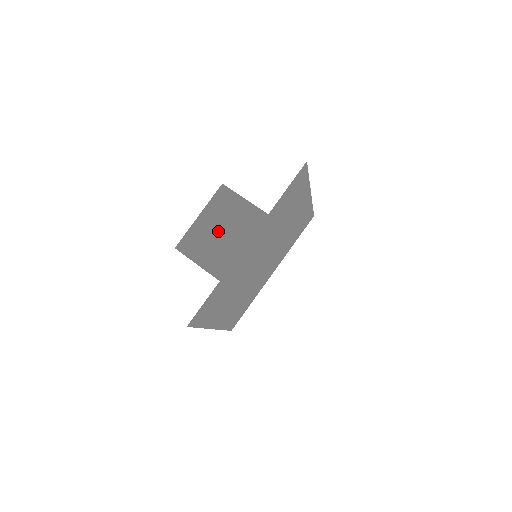
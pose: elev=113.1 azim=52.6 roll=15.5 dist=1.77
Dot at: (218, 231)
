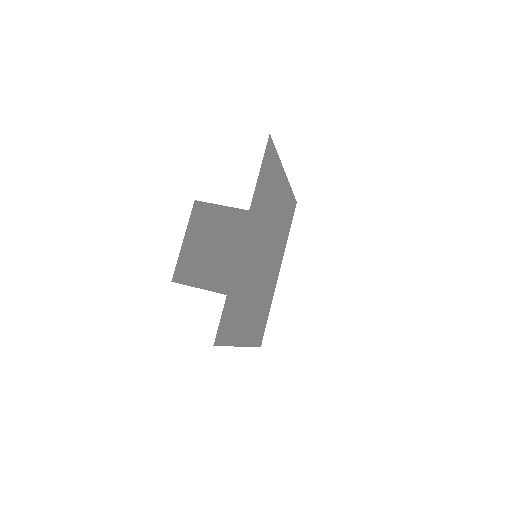
Dot at: (208, 247)
